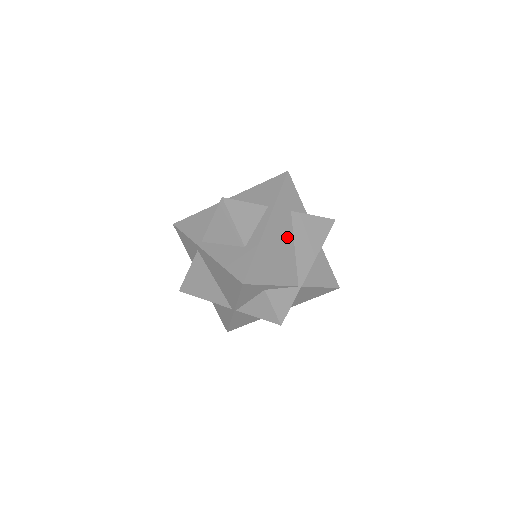
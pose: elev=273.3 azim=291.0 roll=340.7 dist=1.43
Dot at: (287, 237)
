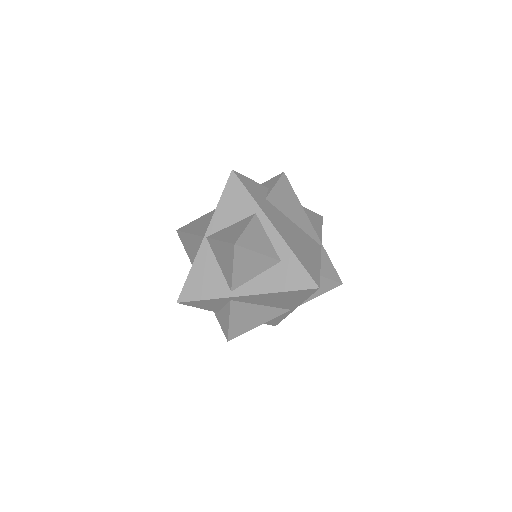
Dot at: (286, 221)
